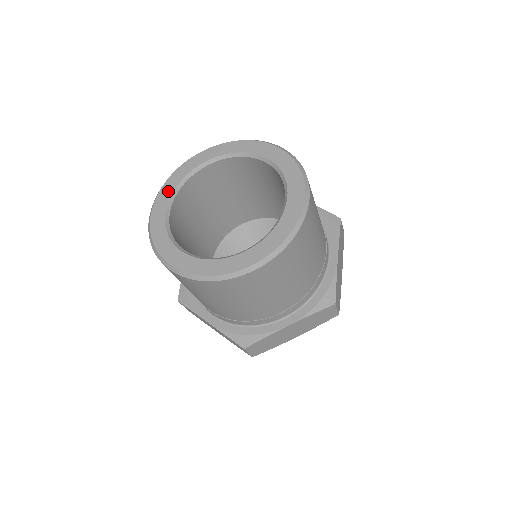
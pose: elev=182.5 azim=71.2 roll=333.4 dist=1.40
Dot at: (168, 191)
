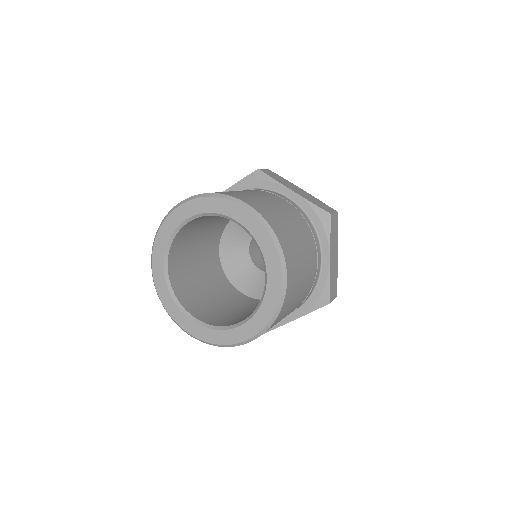
Dot at: (160, 252)
